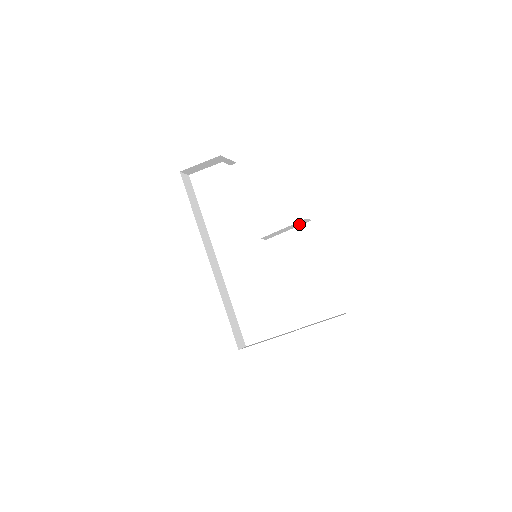
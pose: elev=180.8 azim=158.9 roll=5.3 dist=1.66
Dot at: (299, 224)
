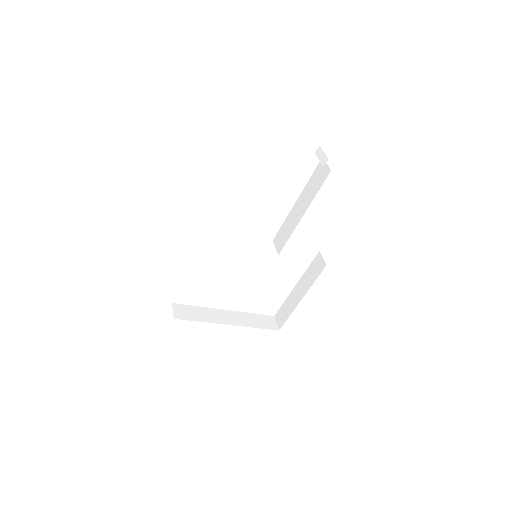
Dot at: occluded
